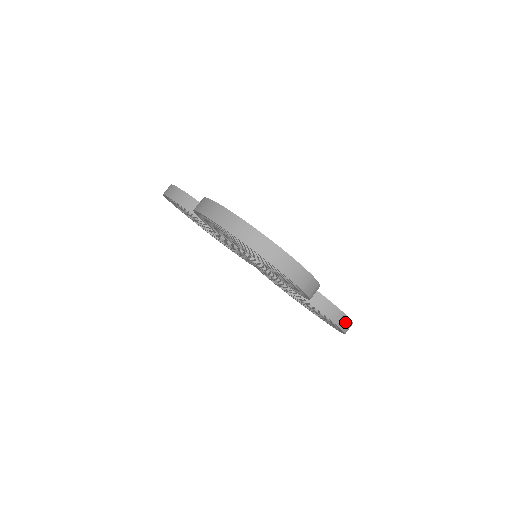
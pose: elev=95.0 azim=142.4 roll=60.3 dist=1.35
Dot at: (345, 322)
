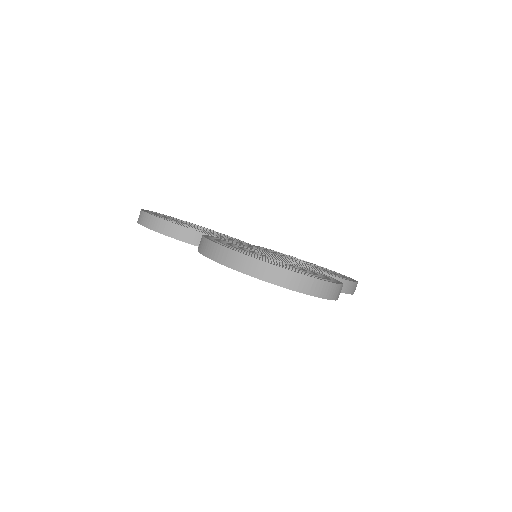
Dot at: (354, 287)
